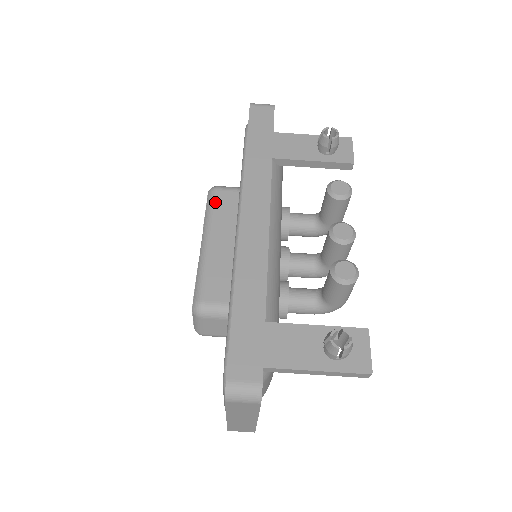
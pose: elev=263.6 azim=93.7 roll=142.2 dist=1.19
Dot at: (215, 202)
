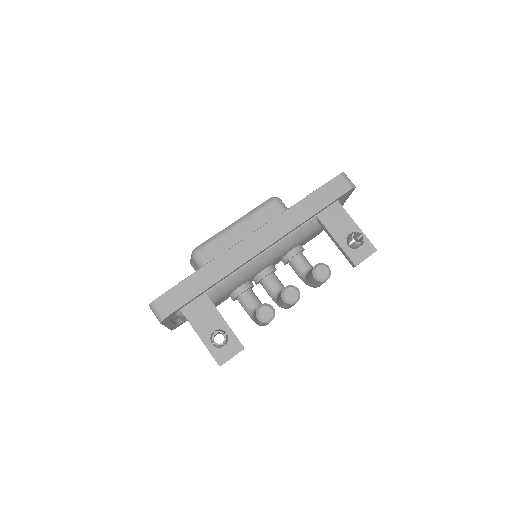
Dot at: (266, 208)
